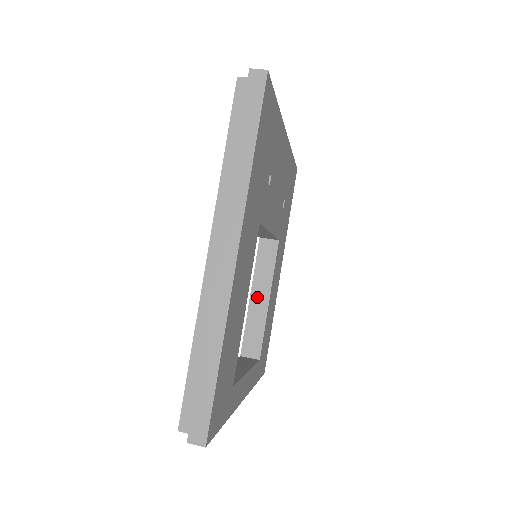
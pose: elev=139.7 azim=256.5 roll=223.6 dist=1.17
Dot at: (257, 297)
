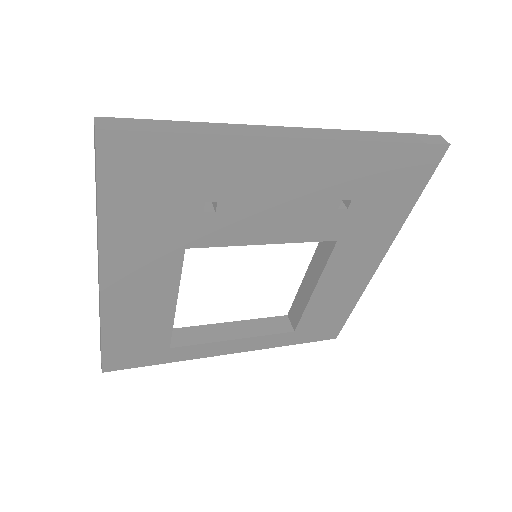
Dot at: (308, 279)
